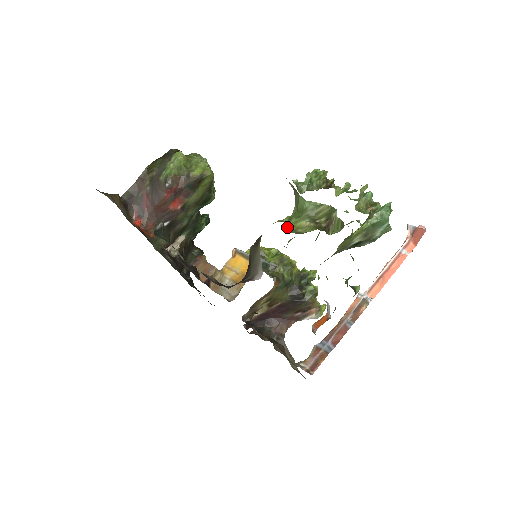
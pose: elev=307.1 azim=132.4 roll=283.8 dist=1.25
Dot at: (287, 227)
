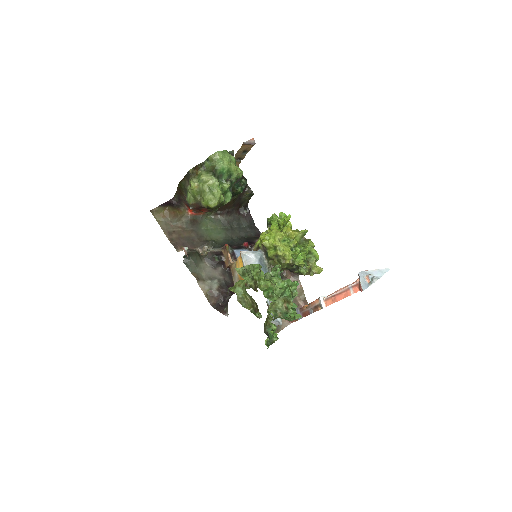
Dot at: (238, 296)
